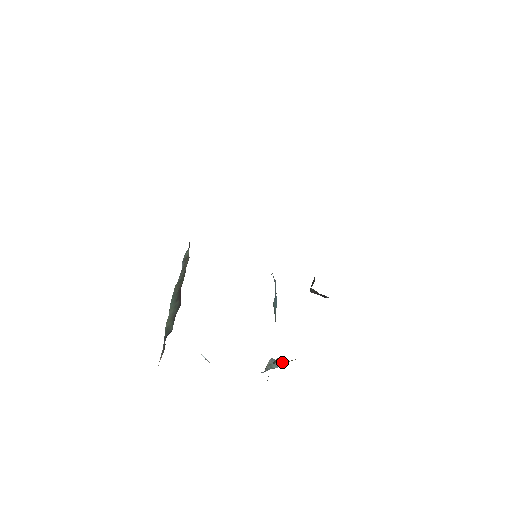
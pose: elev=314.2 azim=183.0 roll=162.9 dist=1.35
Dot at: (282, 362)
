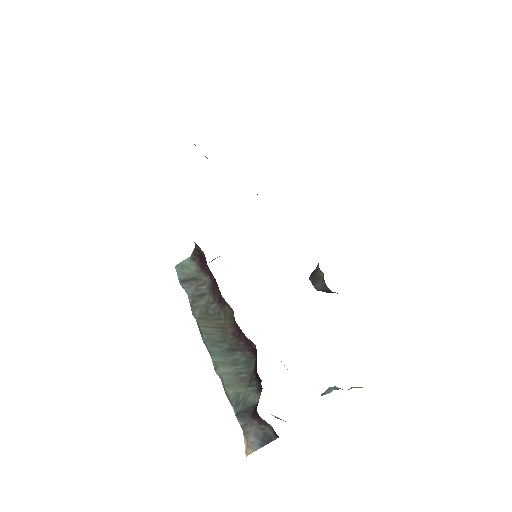
Dot at: occluded
